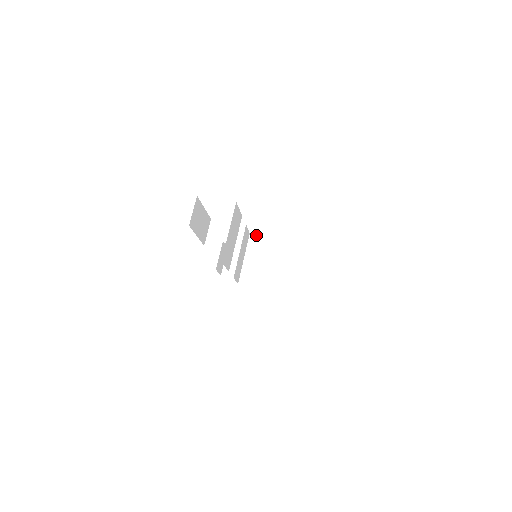
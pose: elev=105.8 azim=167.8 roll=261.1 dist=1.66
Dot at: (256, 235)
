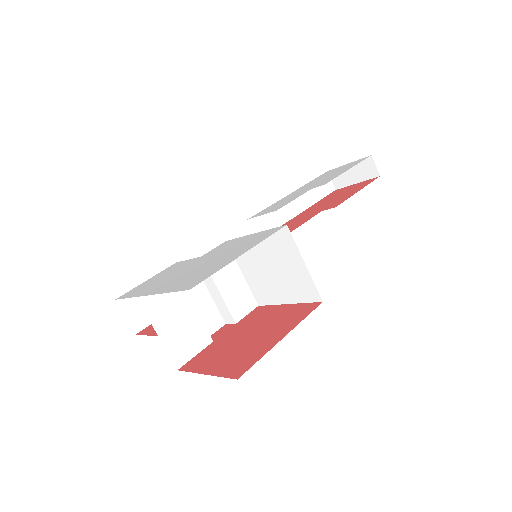
Dot at: occluded
